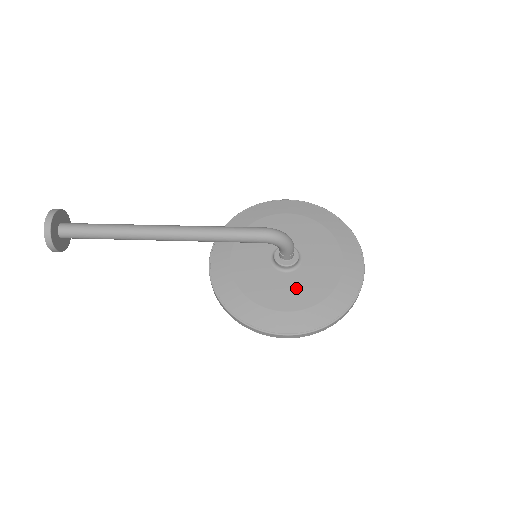
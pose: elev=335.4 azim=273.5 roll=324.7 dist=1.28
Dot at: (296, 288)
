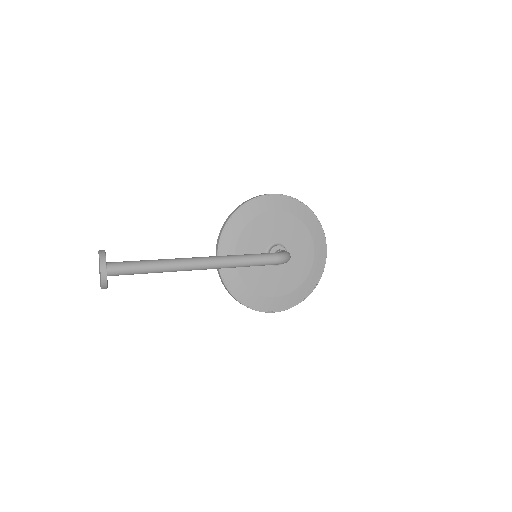
Dot at: (284, 278)
